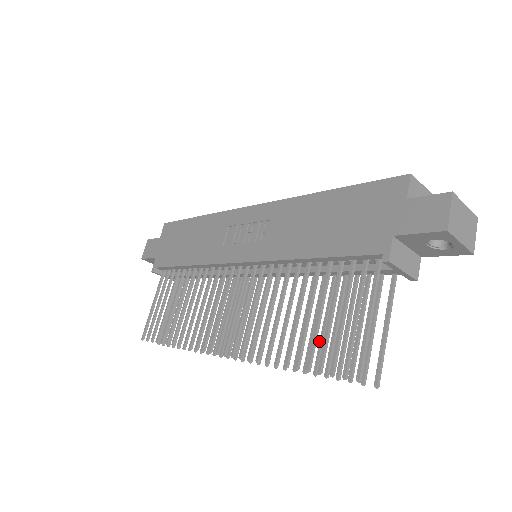
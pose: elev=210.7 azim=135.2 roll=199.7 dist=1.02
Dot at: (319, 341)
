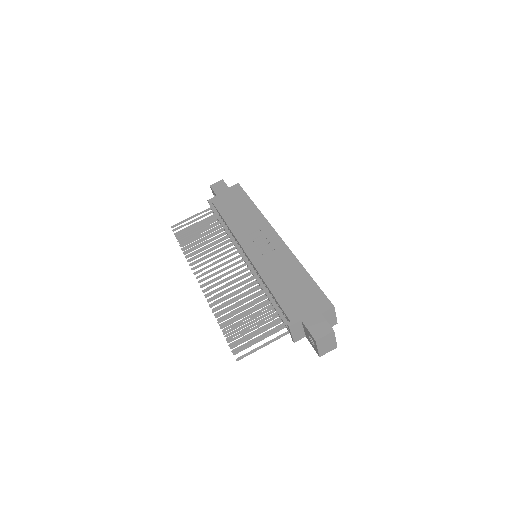
Dot at: (238, 321)
